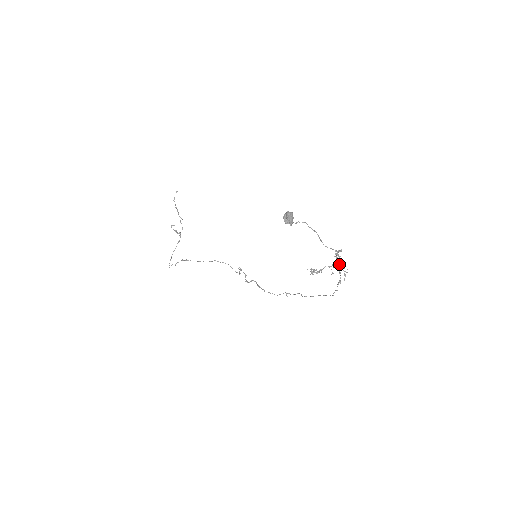
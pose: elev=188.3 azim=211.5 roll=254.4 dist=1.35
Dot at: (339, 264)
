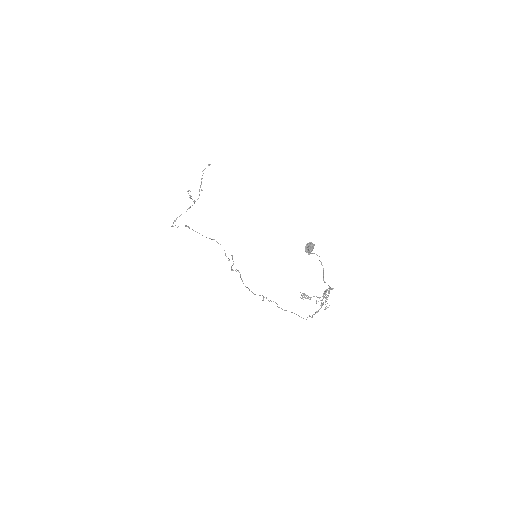
Dot at: (326, 298)
